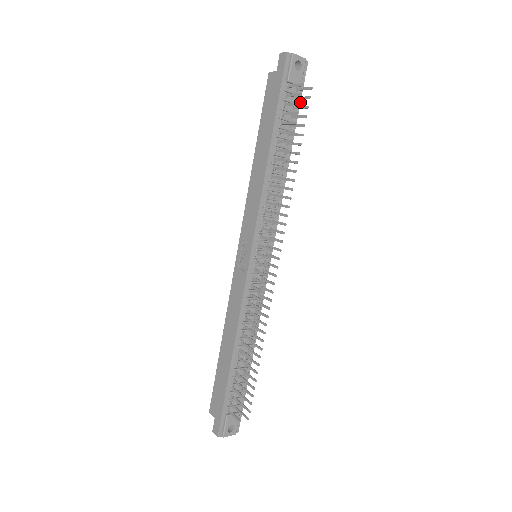
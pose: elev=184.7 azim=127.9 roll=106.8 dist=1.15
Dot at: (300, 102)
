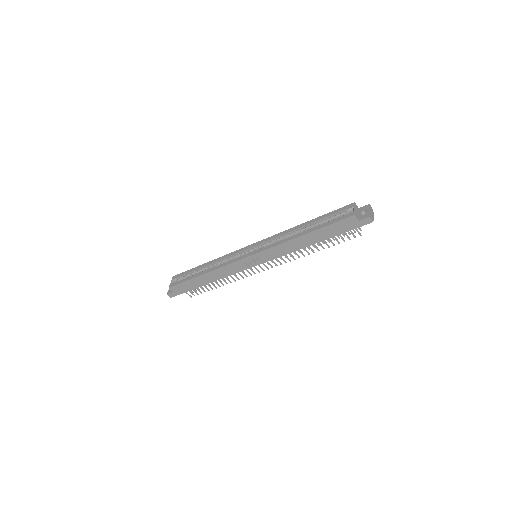
Dot at: occluded
